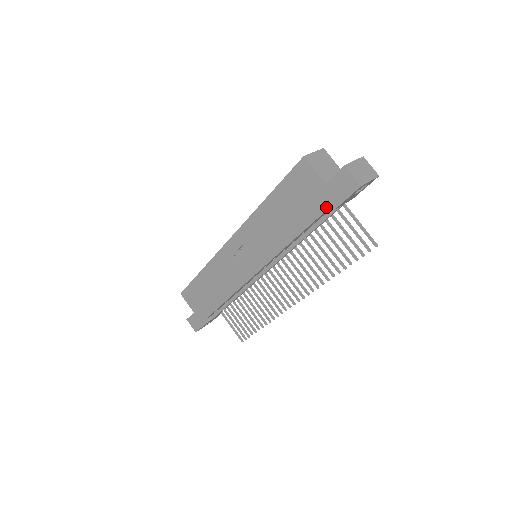
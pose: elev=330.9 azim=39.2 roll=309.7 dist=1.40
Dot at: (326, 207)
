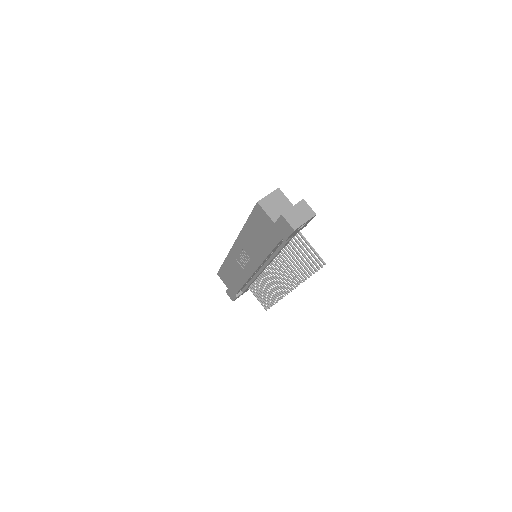
Dot at: (279, 239)
